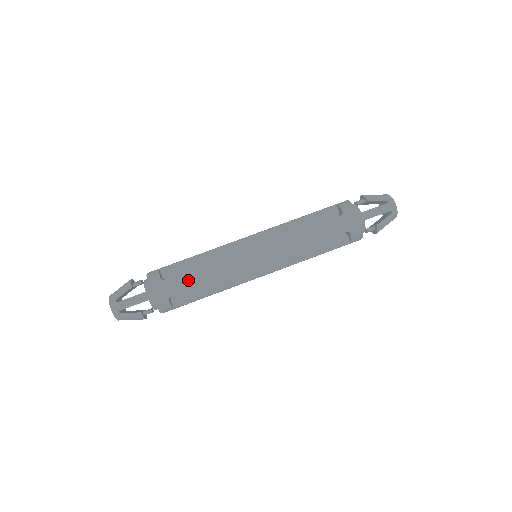
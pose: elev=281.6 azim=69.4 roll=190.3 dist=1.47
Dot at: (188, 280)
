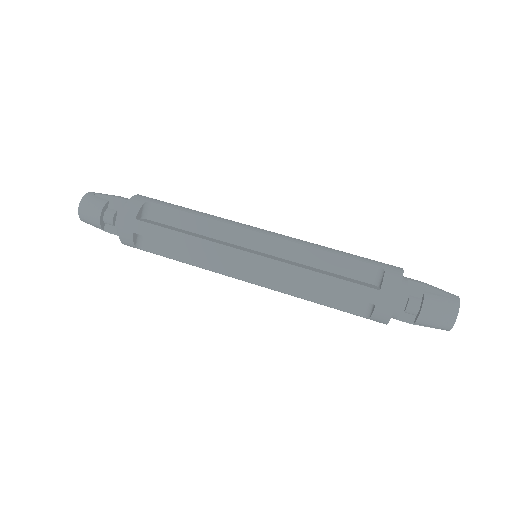
Dot at: (180, 206)
